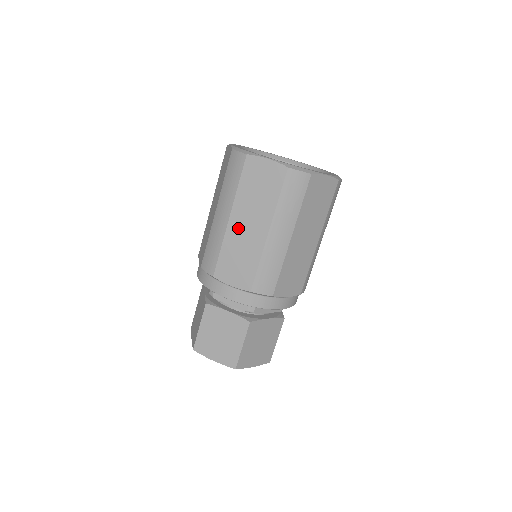
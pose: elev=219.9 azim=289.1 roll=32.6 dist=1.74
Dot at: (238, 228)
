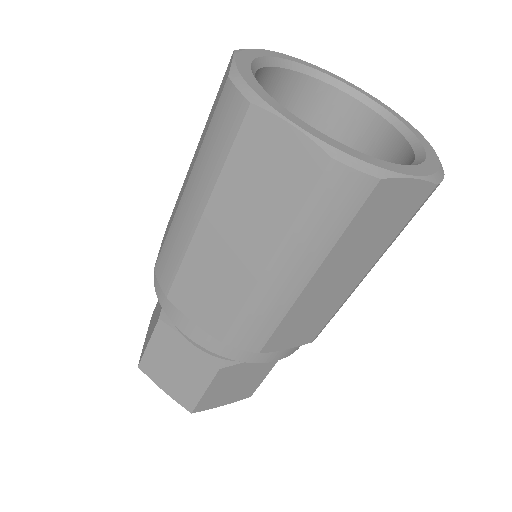
Dot at: (215, 239)
